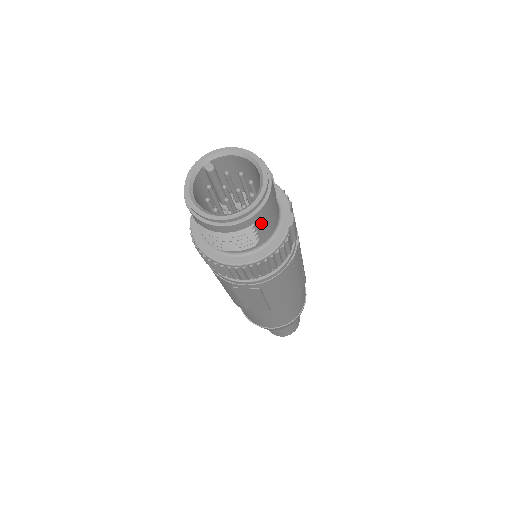
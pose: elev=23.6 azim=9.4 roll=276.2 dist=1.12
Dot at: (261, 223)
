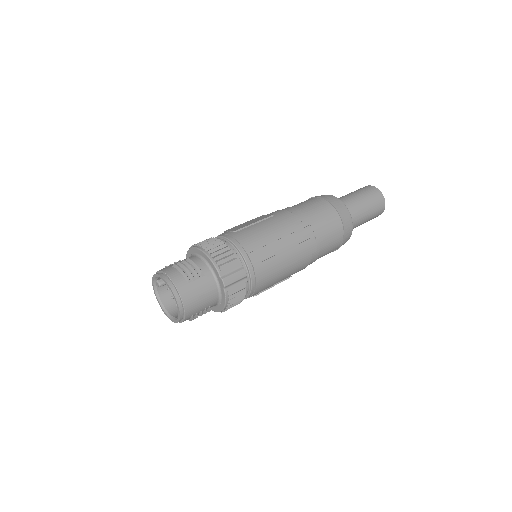
Dot at: (197, 310)
